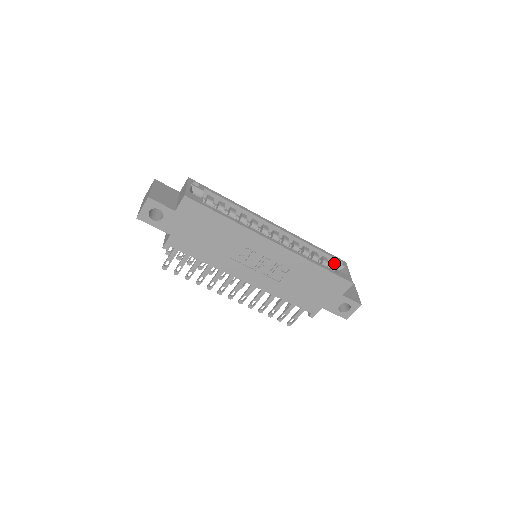
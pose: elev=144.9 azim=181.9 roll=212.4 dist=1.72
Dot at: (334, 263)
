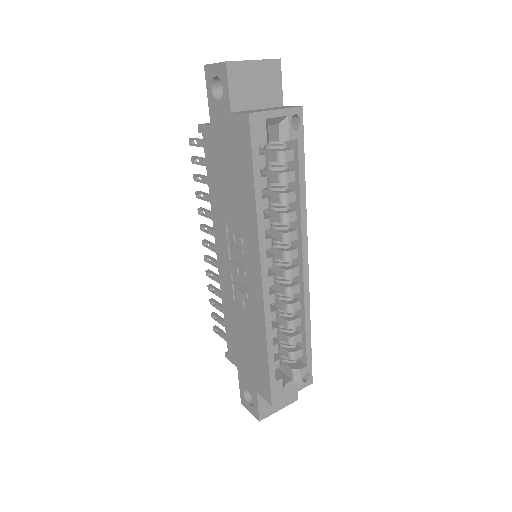
Dot at: (297, 368)
